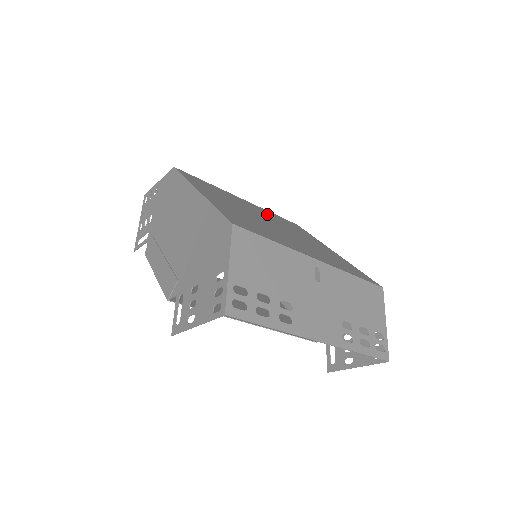
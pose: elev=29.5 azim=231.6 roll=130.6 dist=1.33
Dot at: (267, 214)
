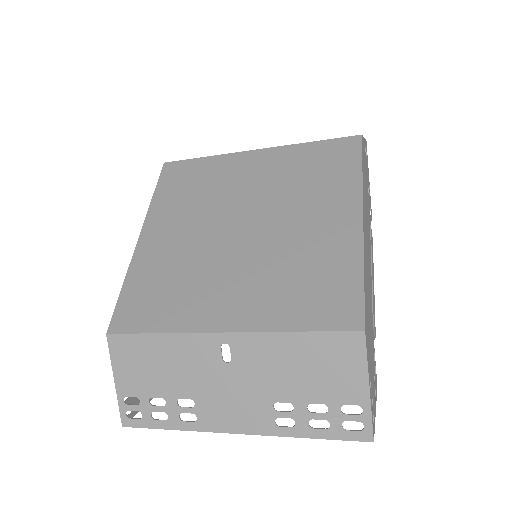
Dot at: (275, 174)
